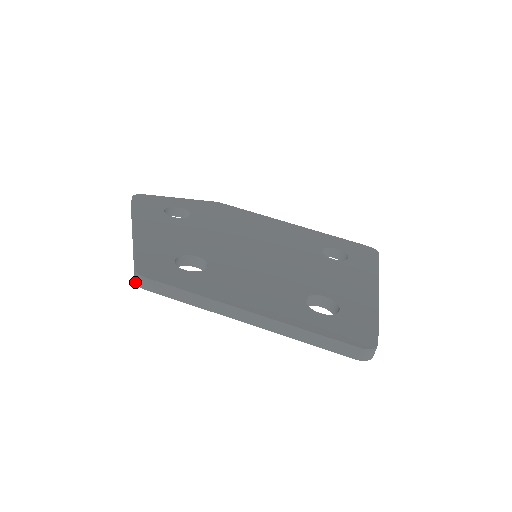
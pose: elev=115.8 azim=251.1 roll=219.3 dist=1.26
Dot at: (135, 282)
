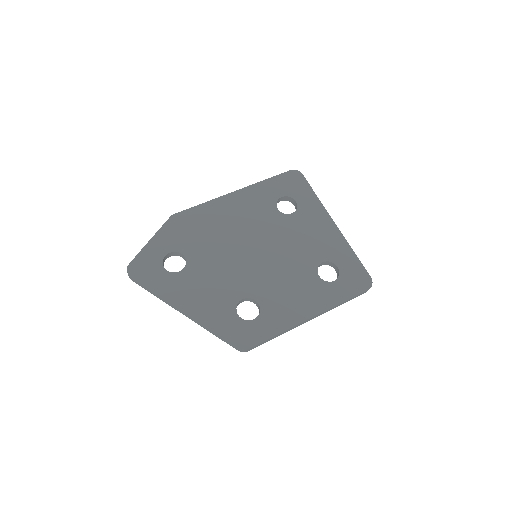
Dot at: (240, 351)
